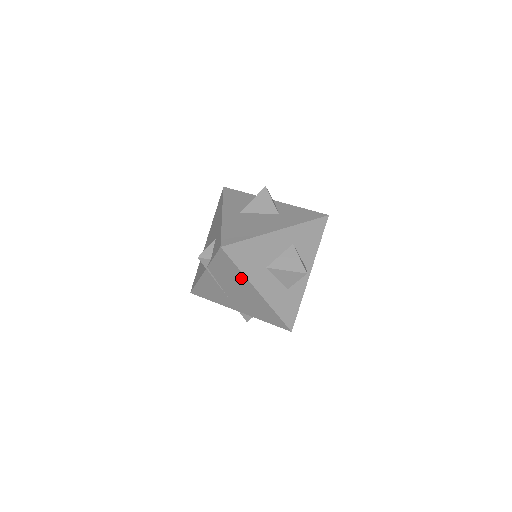
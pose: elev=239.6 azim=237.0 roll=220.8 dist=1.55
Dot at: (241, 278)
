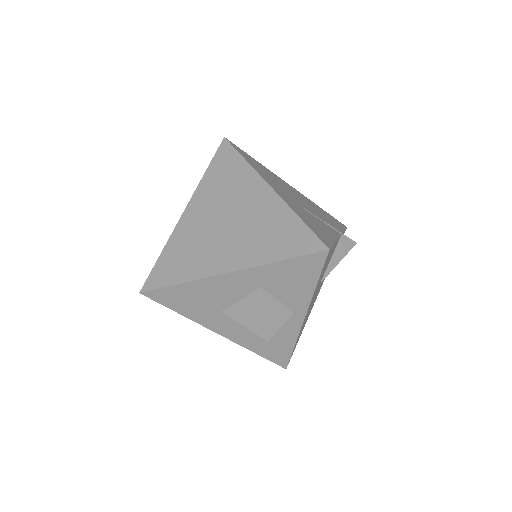
Dot at: occluded
